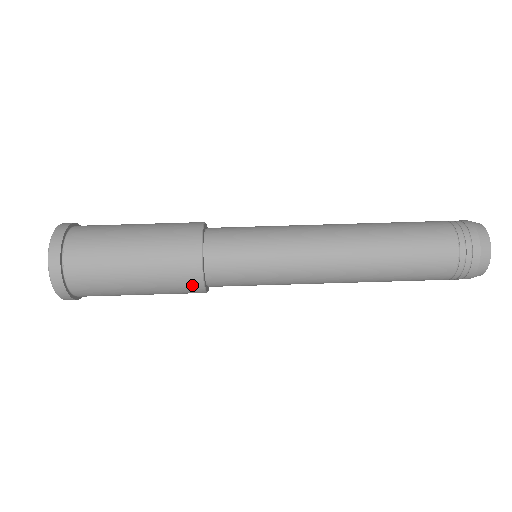
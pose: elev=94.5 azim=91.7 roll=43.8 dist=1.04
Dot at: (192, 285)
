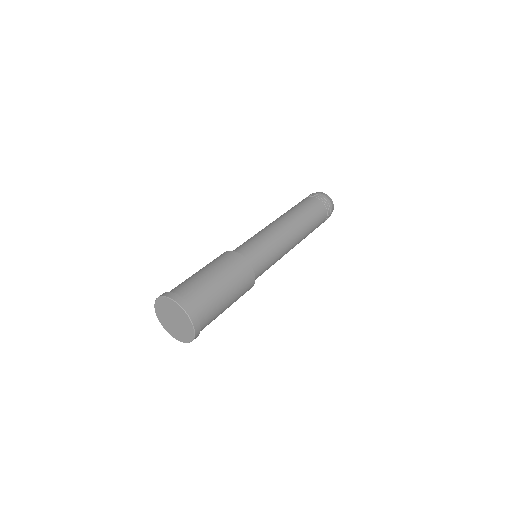
Dot at: (250, 287)
